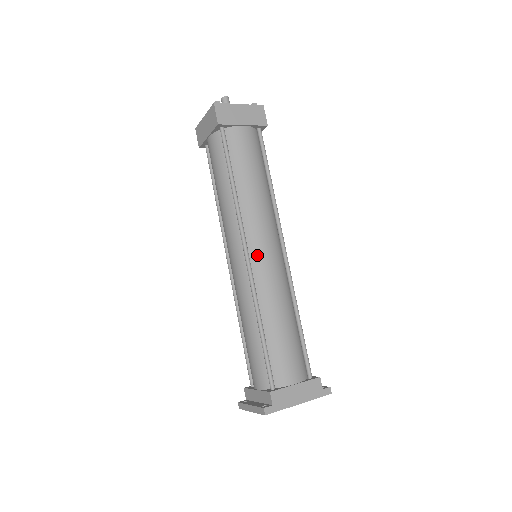
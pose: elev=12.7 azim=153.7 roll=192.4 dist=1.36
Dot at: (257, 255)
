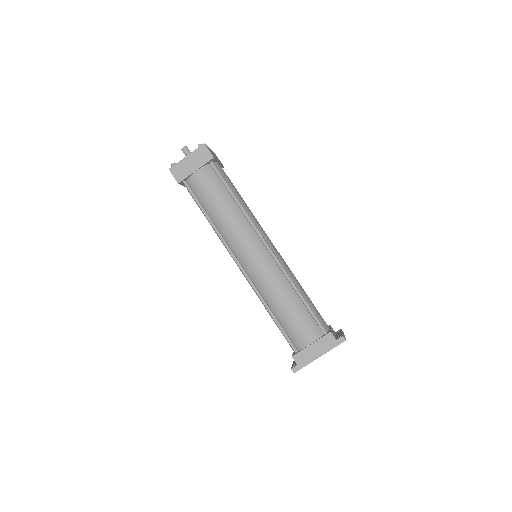
Dot at: (246, 263)
